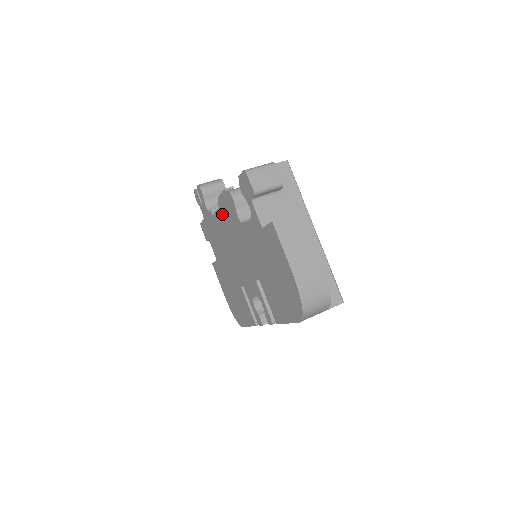
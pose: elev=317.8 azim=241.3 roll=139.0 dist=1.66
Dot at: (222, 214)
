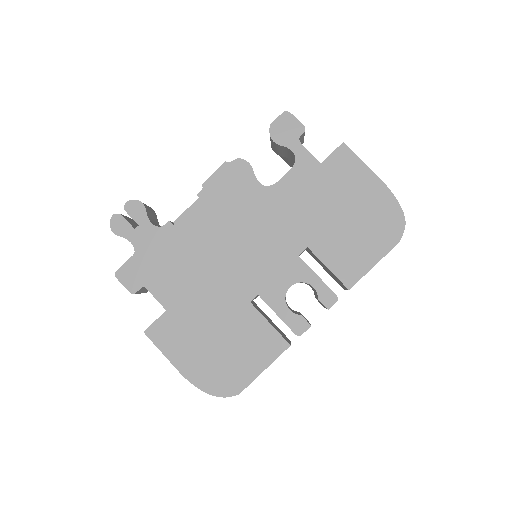
Dot at: (210, 204)
